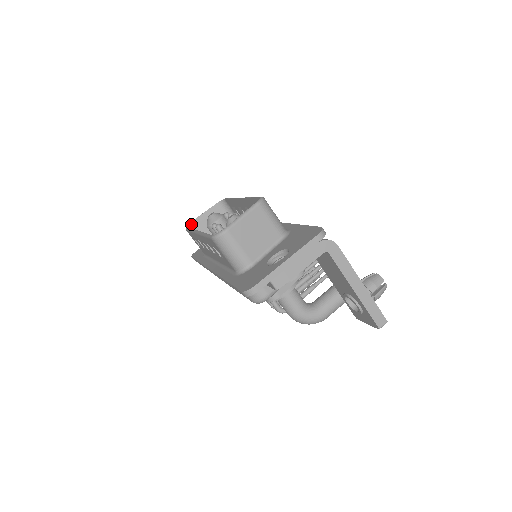
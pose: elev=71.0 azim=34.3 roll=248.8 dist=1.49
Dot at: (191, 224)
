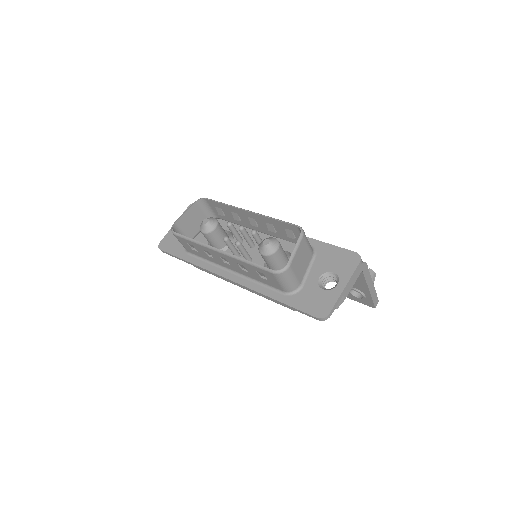
Dot at: (174, 226)
